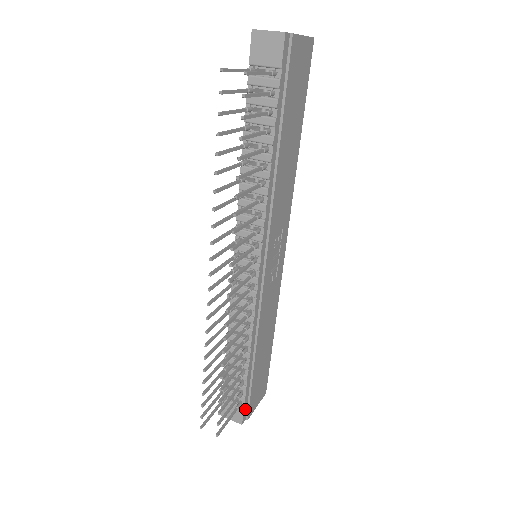
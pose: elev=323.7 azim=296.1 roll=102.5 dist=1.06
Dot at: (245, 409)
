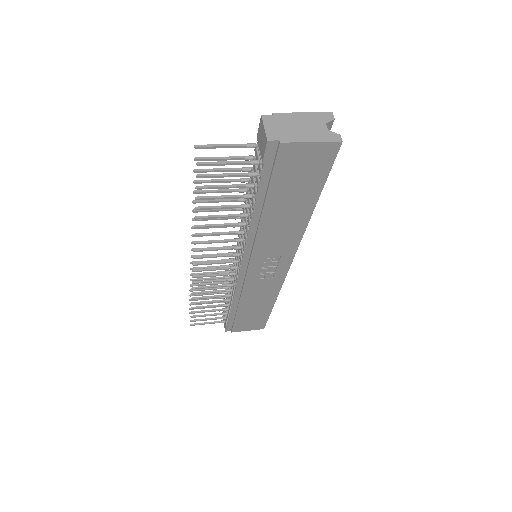
Dot at: (229, 326)
